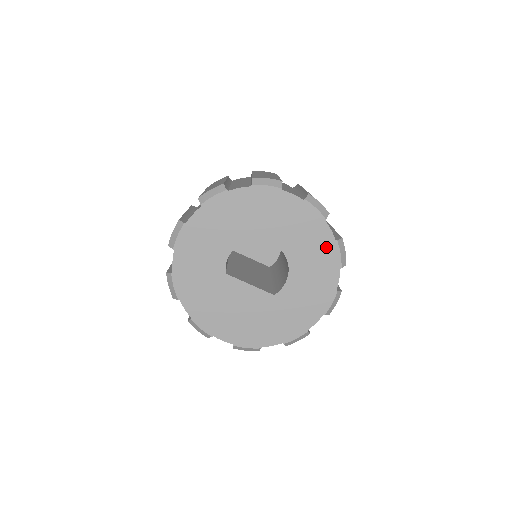
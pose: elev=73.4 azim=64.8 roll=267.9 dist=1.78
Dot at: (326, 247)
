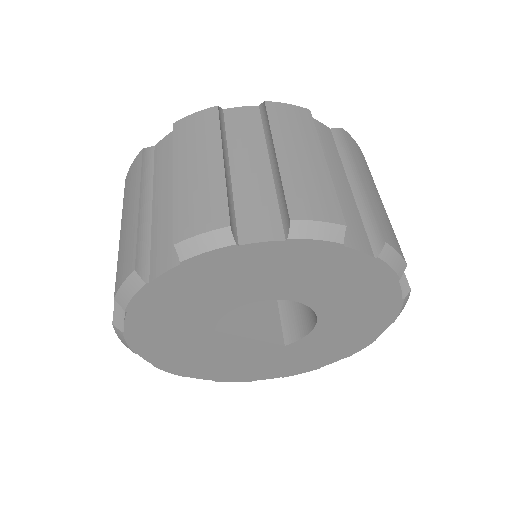
Dot at: (383, 305)
